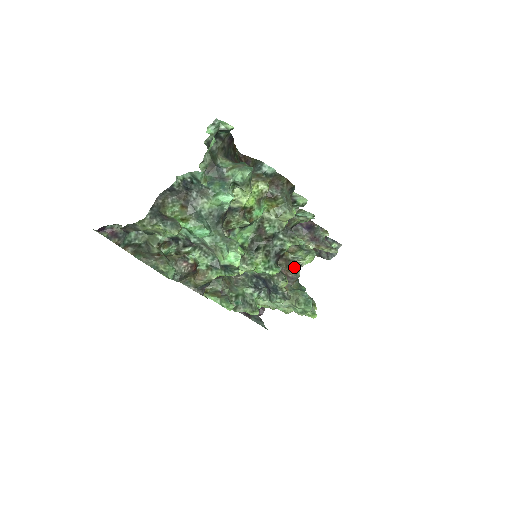
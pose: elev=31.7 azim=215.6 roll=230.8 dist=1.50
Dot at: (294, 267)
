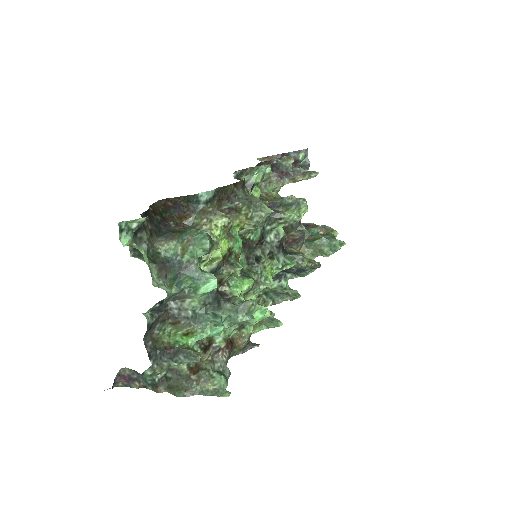
Dot at: (295, 229)
